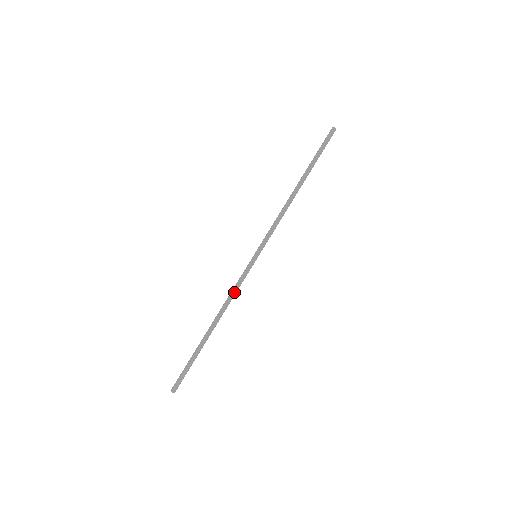
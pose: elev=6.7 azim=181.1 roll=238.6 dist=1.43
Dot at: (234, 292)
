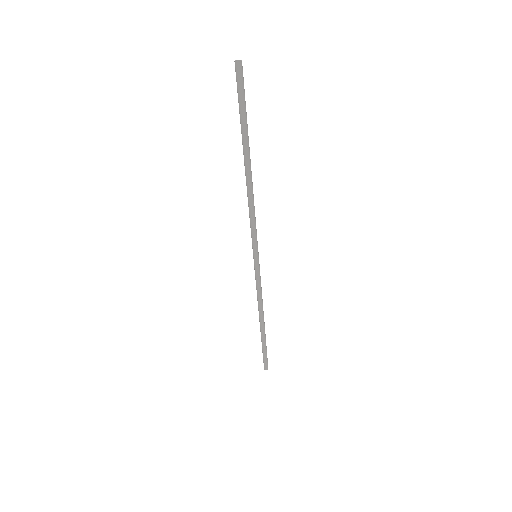
Dot at: (261, 293)
